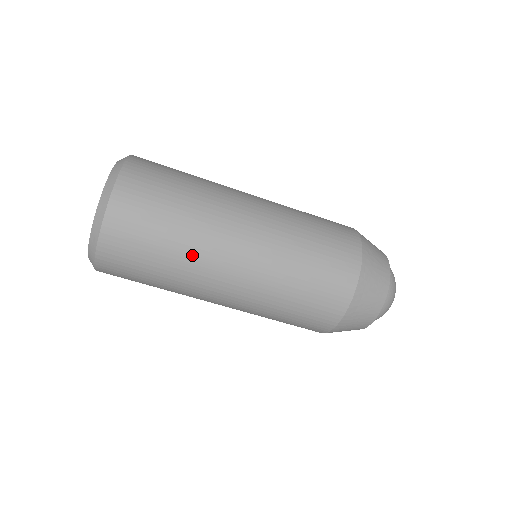
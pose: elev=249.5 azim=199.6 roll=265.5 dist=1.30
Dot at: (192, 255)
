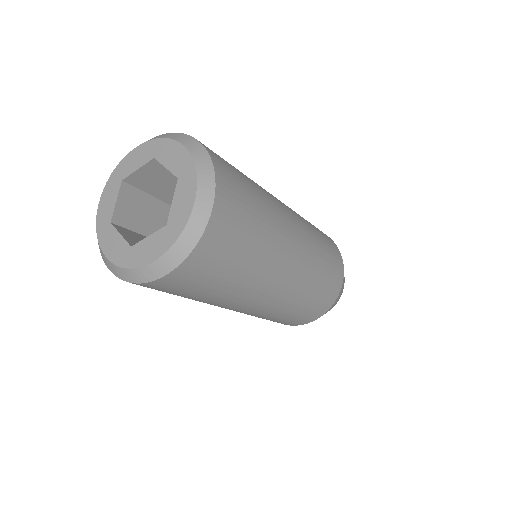
Dot at: (235, 295)
